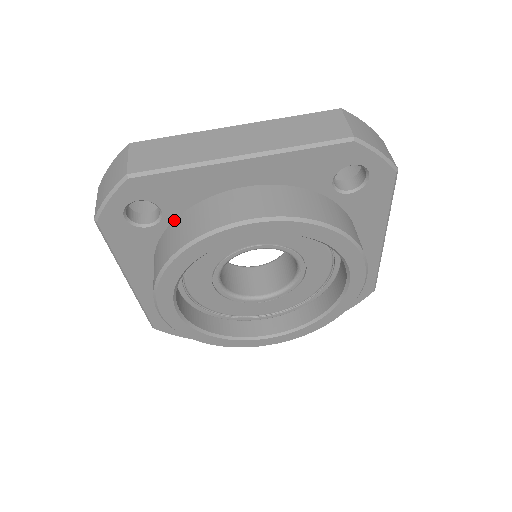
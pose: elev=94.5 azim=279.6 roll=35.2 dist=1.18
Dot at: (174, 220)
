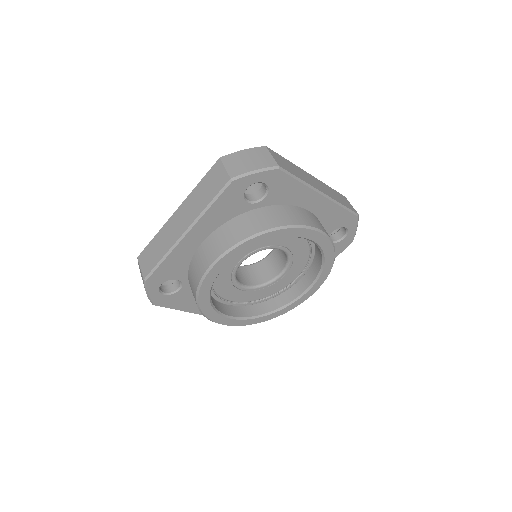
Dot at: (188, 278)
